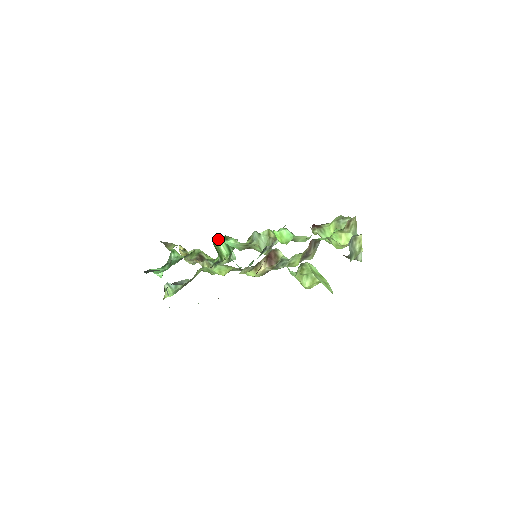
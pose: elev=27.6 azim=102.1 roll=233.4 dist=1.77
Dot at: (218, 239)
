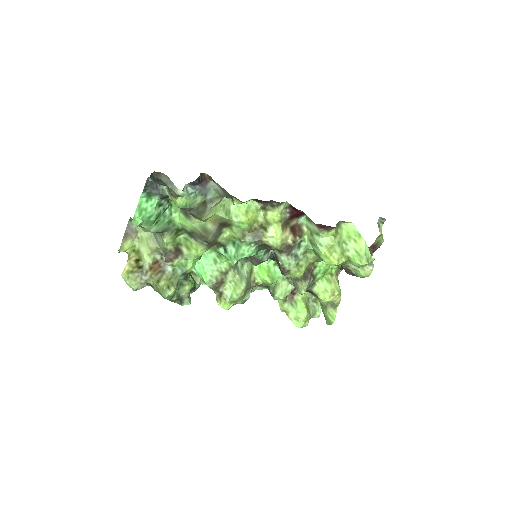
Dot at: occluded
